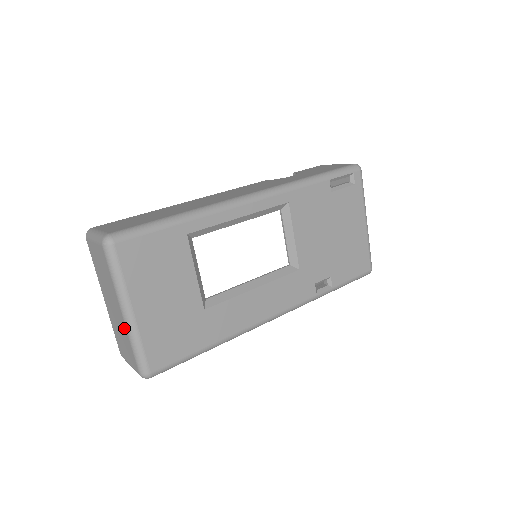
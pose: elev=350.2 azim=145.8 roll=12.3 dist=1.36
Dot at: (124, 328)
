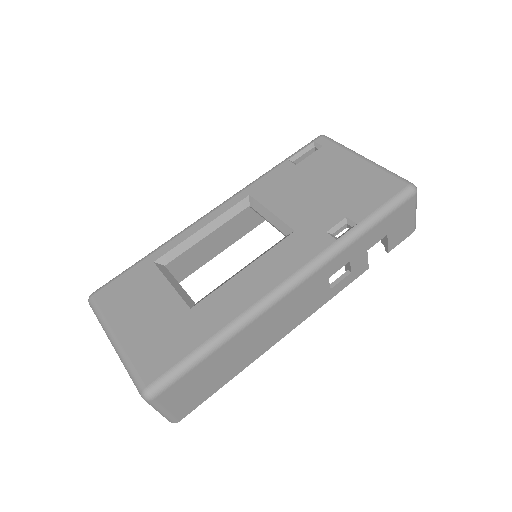
Dot at: occluded
